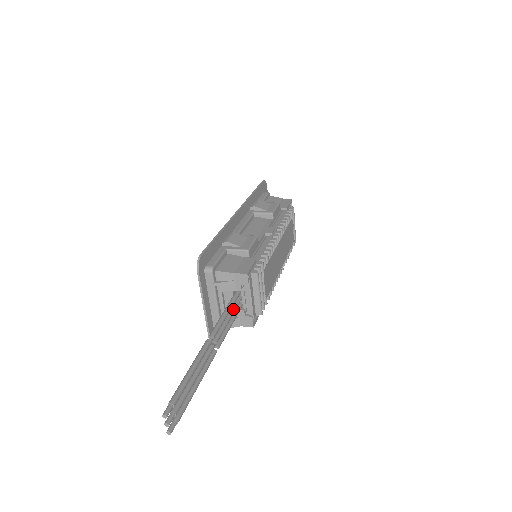
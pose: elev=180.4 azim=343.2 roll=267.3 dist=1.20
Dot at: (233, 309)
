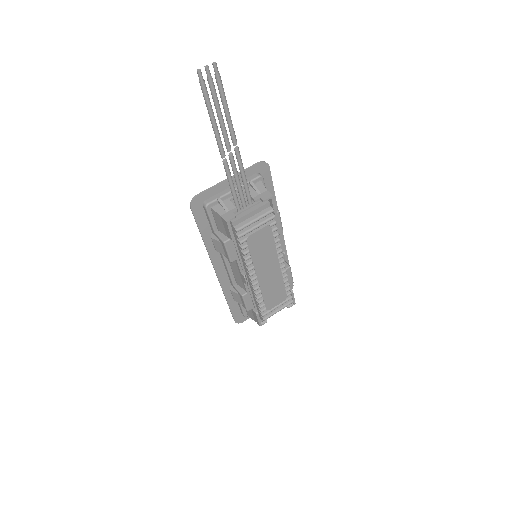
Dot at: occluded
